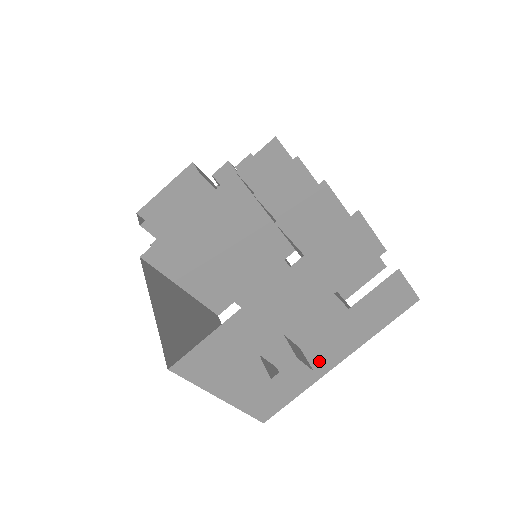
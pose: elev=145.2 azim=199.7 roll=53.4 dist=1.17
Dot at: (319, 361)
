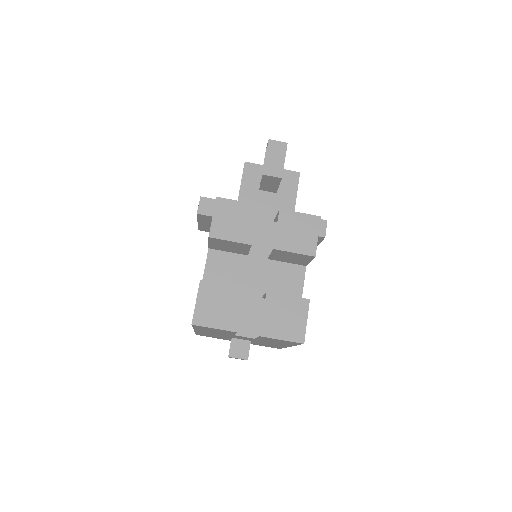
Dot at: (273, 344)
